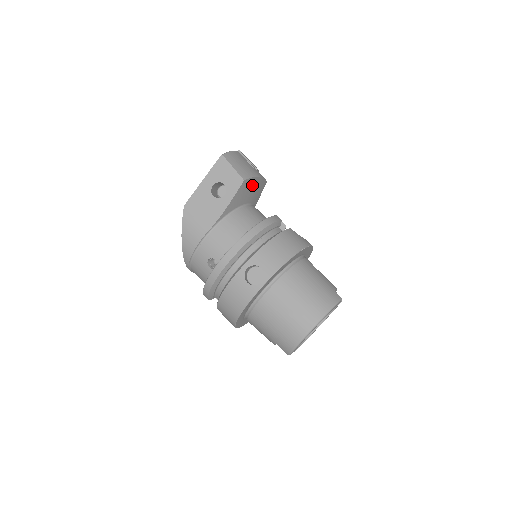
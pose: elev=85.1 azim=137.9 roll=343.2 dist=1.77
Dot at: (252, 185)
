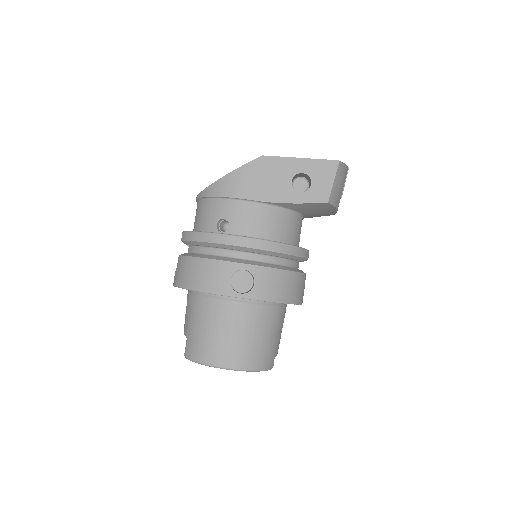
Dot at: (325, 209)
